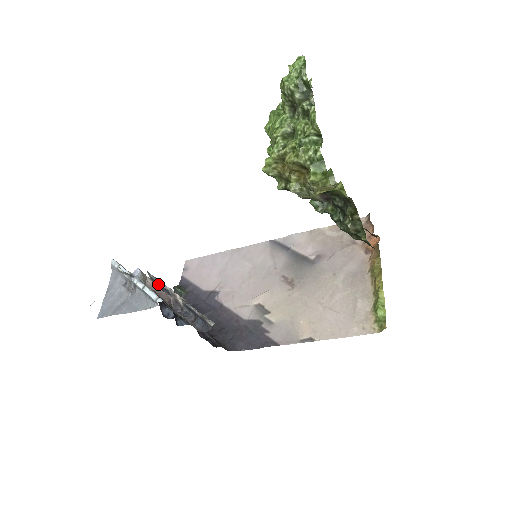
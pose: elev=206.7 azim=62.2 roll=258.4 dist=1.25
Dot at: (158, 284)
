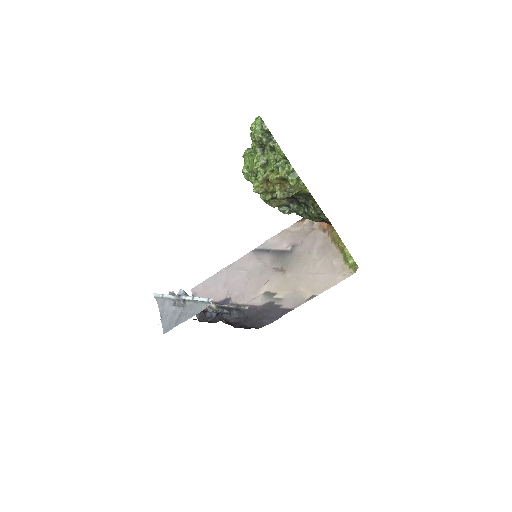
Dot at: occluded
